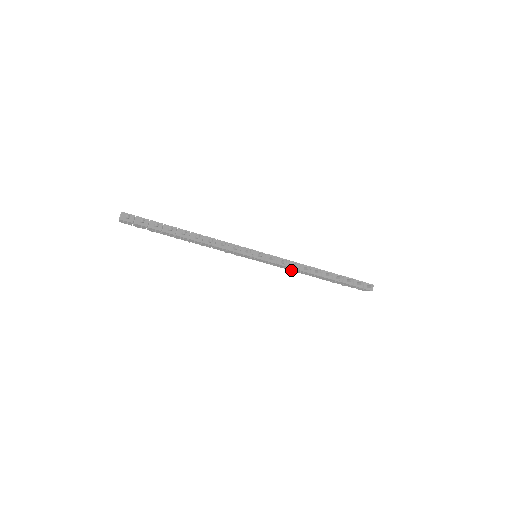
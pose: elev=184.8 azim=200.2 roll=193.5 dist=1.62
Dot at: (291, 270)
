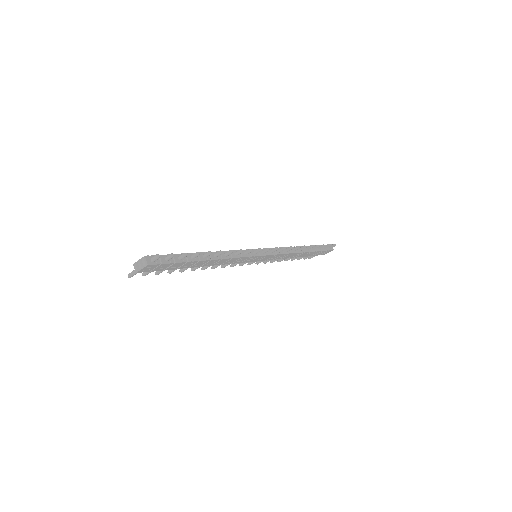
Dot at: occluded
